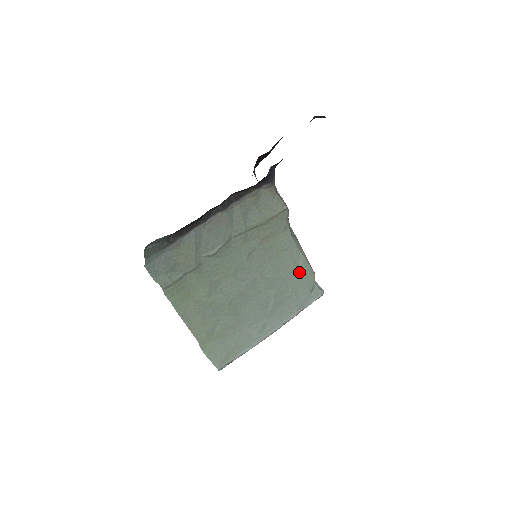
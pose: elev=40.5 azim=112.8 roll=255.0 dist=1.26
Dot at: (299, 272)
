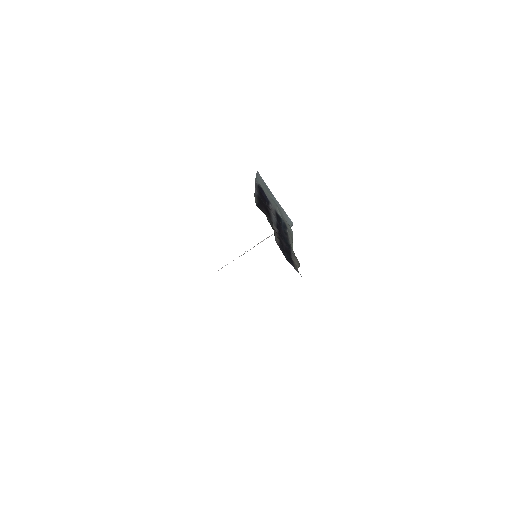
Dot at: occluded
